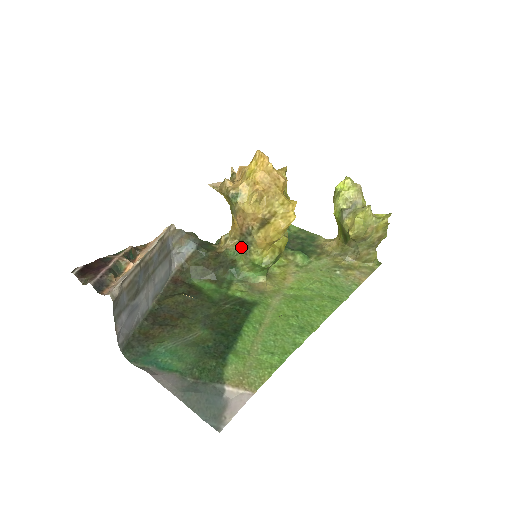
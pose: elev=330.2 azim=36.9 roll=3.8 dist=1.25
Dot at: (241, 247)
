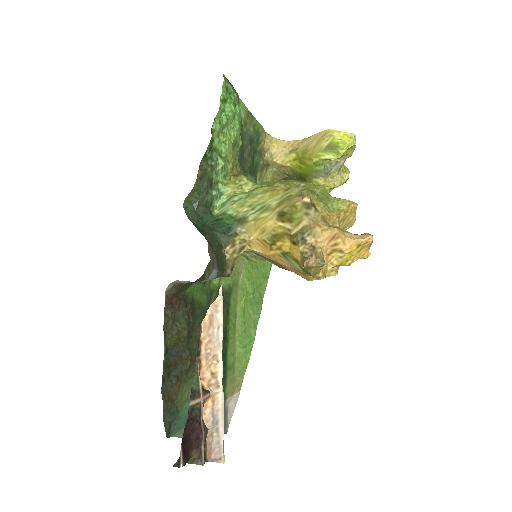
Dot at: occluded
